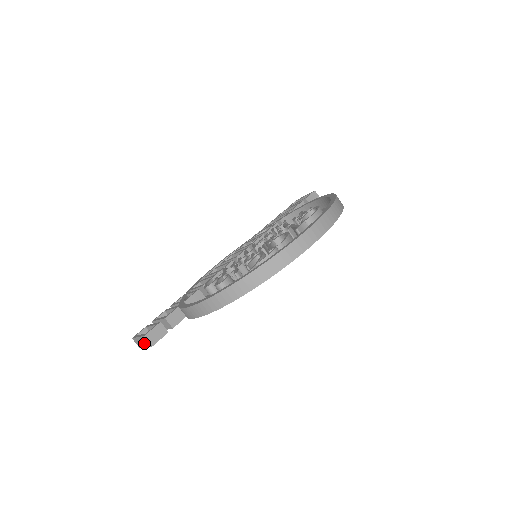
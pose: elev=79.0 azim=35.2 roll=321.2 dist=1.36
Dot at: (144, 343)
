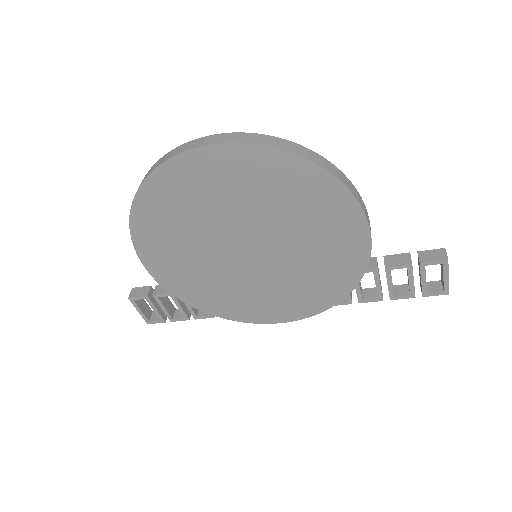
Dot at: (137, 304)
